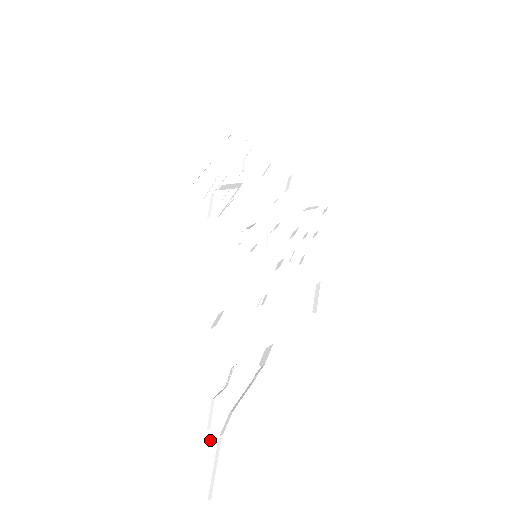
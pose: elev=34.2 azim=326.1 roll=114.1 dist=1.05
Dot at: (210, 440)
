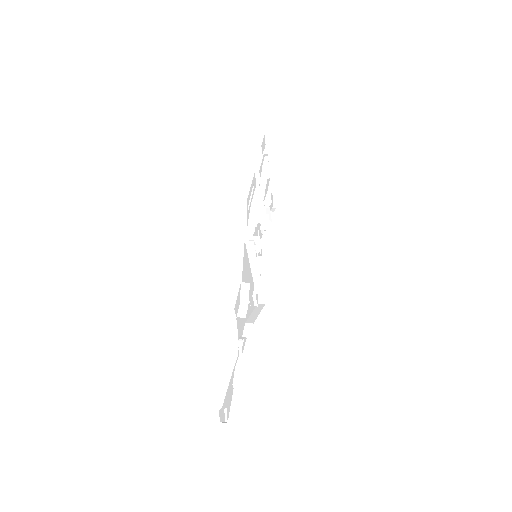
Dot at: (232, 390)
